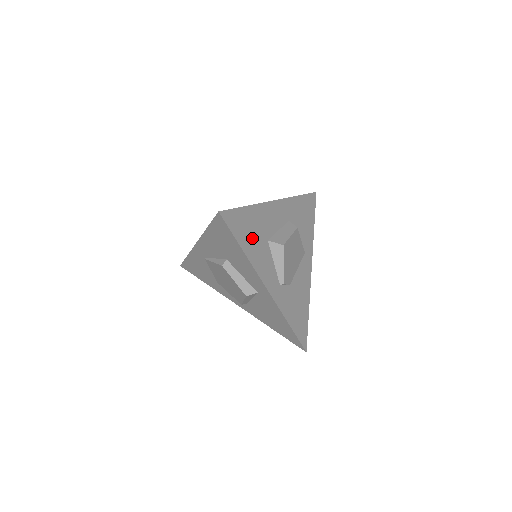
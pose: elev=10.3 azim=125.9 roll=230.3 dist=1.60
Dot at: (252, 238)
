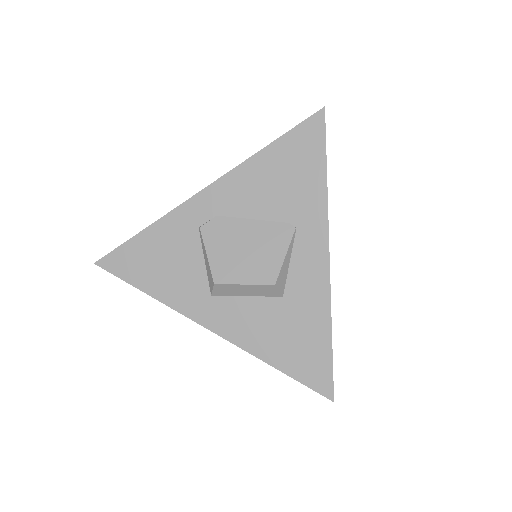
Dot at: occluded
